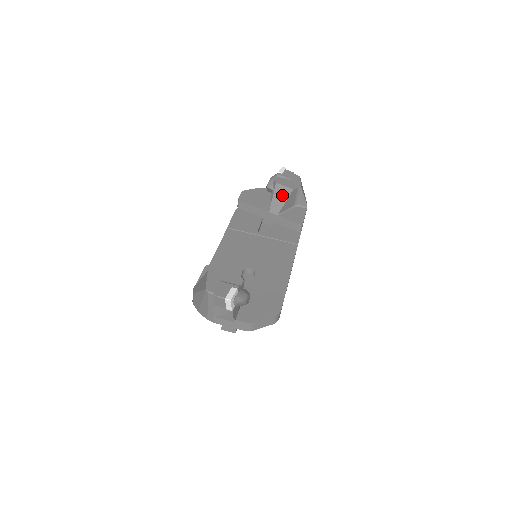
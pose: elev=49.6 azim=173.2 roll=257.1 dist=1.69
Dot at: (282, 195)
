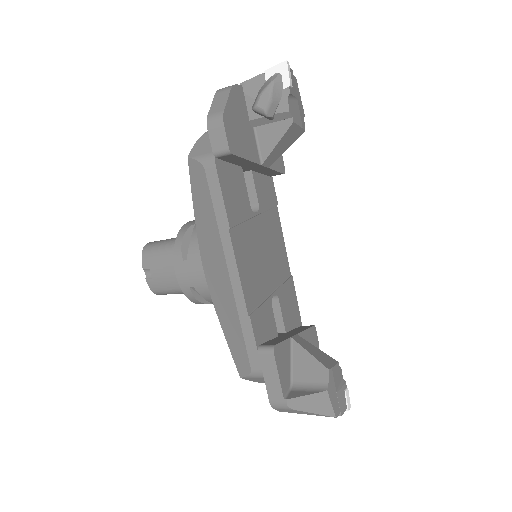
Dot at: (290, 140)
